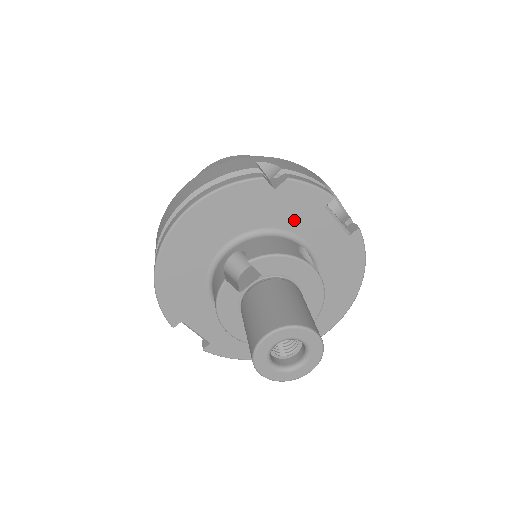
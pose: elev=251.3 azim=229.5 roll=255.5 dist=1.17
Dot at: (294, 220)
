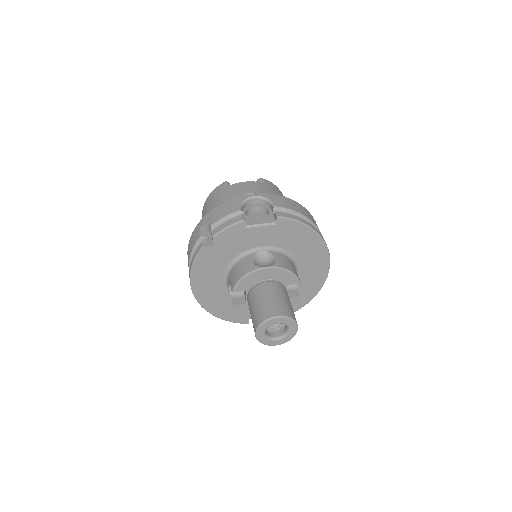
Dot at: (240, 246)
